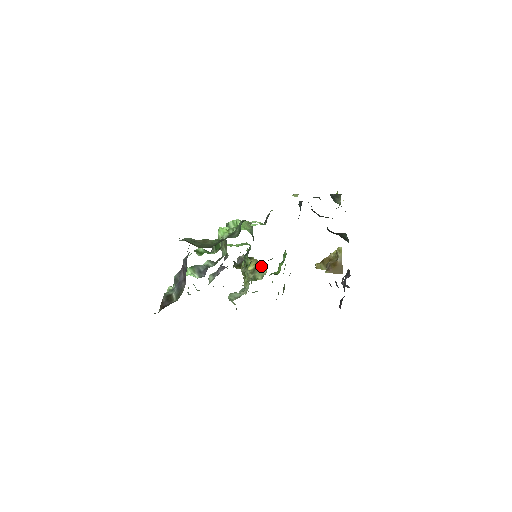
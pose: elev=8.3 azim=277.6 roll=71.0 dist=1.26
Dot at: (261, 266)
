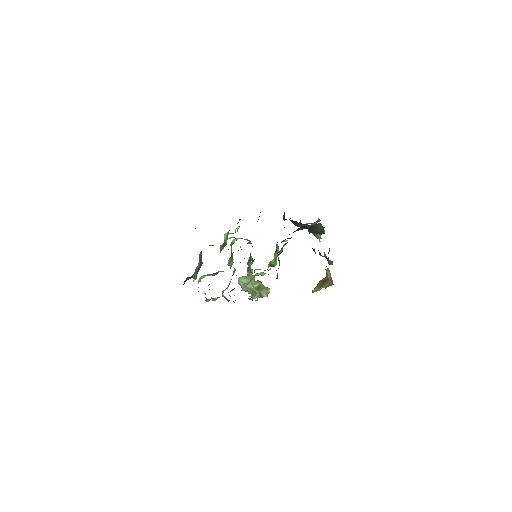
Dot at: occluded
